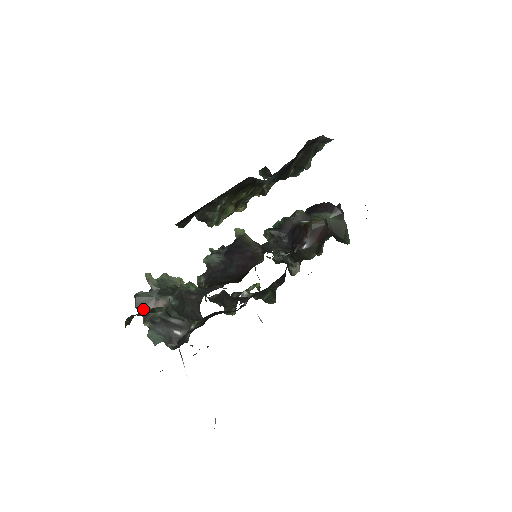
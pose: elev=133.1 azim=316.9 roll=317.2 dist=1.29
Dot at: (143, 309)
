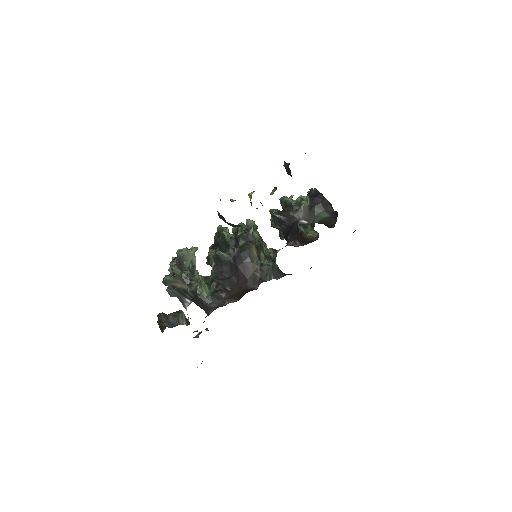
Dot at: (171, 318)
